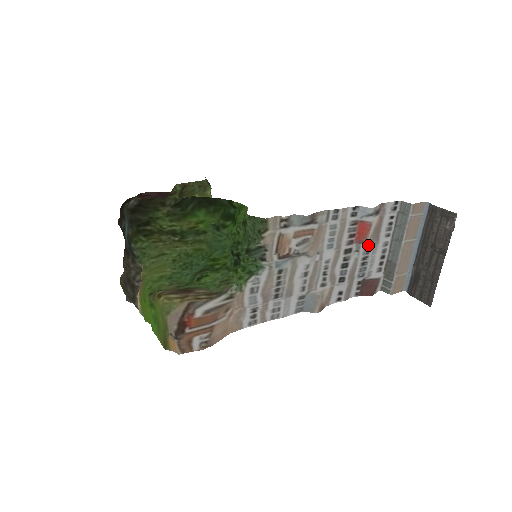
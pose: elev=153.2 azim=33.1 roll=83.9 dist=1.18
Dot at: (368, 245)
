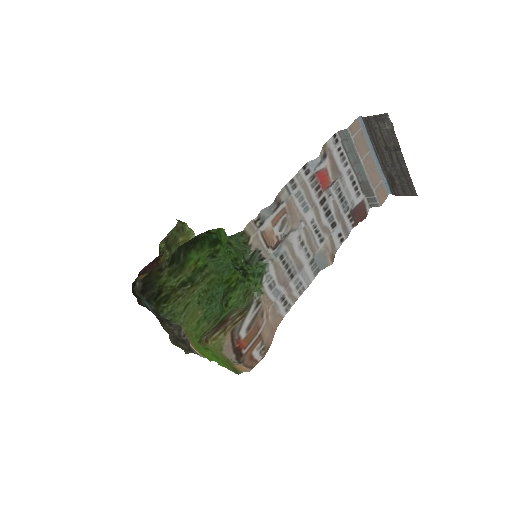
Dot at: (335, 184)
